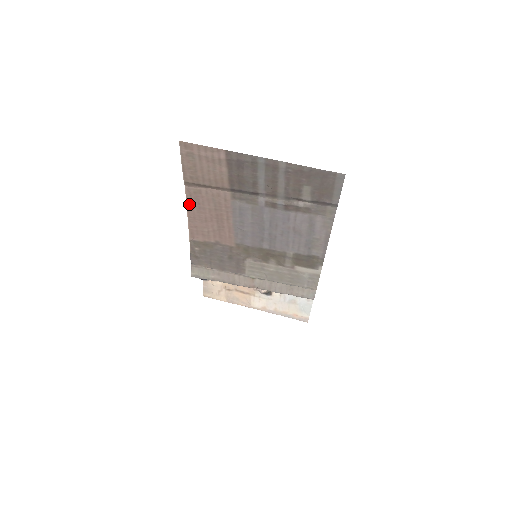
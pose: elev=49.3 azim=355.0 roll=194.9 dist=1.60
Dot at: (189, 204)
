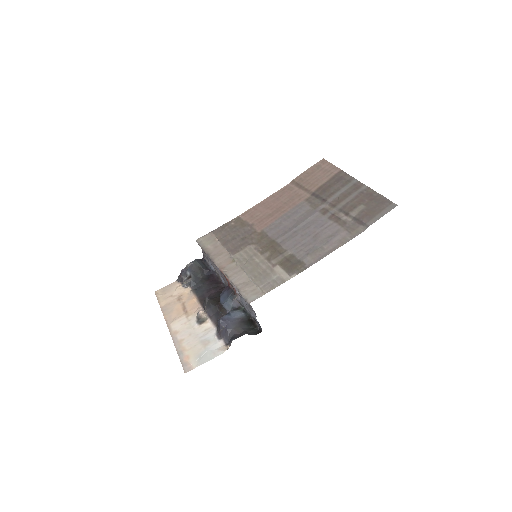
Dot at: (275, 194)
